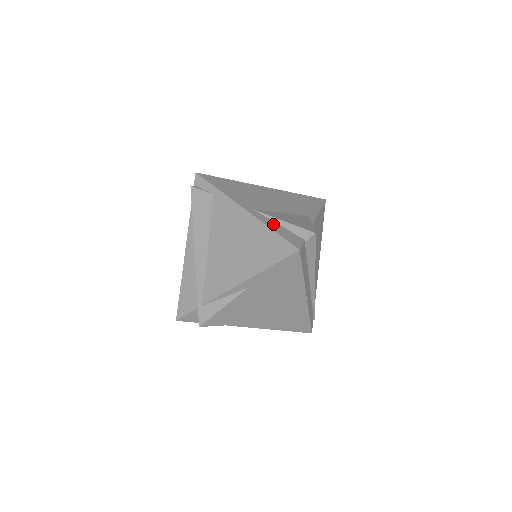
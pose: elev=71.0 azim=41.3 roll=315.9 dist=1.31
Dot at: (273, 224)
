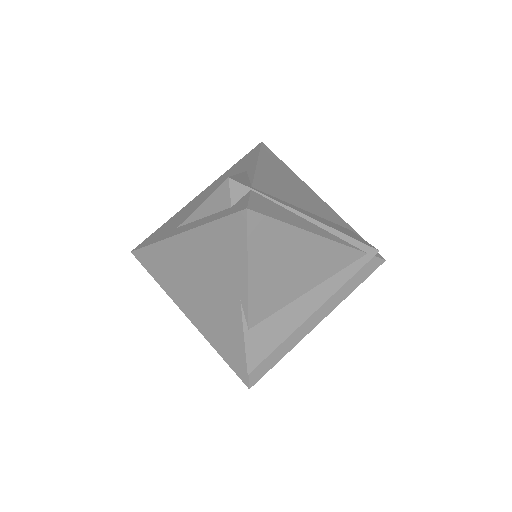
Dot at: (217, 344)
